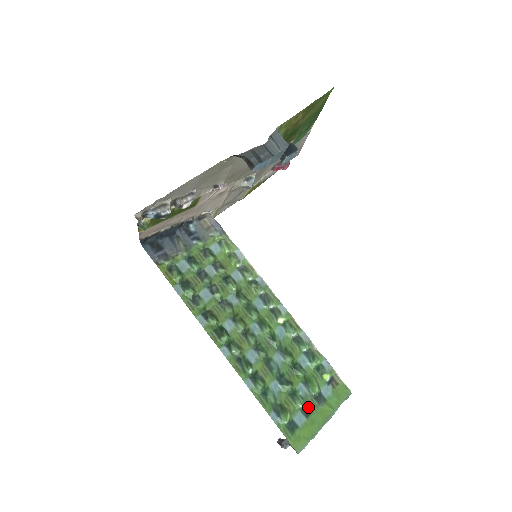
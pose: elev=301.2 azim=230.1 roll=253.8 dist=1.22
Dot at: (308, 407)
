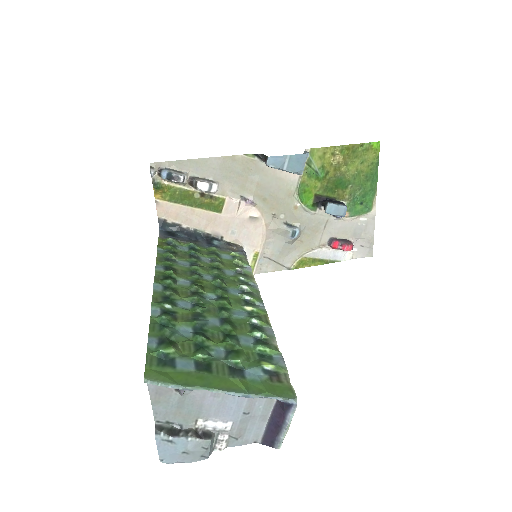
Dot at: (210, 366)
